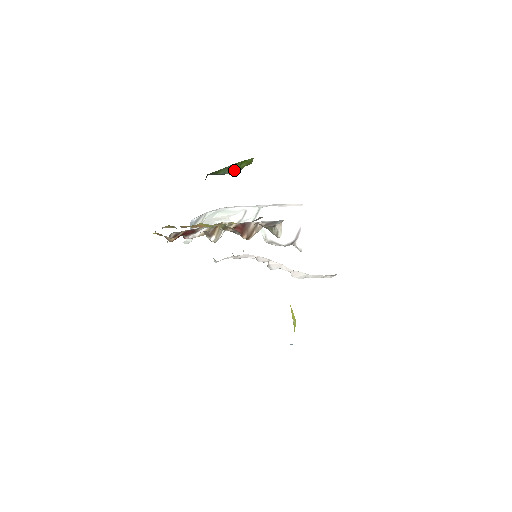
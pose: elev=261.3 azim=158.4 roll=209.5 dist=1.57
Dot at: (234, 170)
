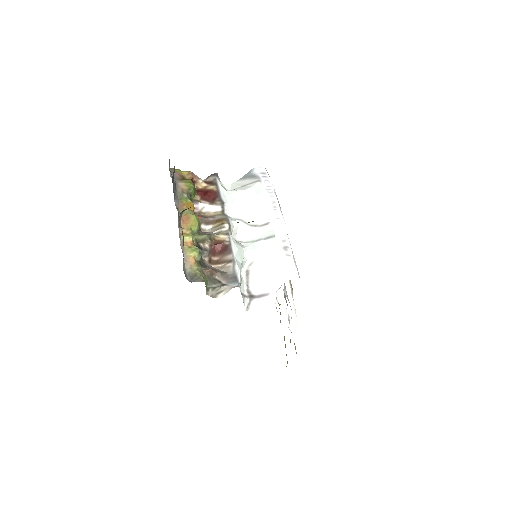
Dot at: occluded
